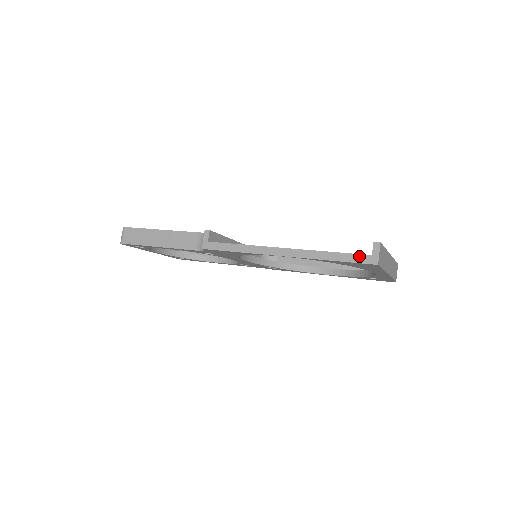
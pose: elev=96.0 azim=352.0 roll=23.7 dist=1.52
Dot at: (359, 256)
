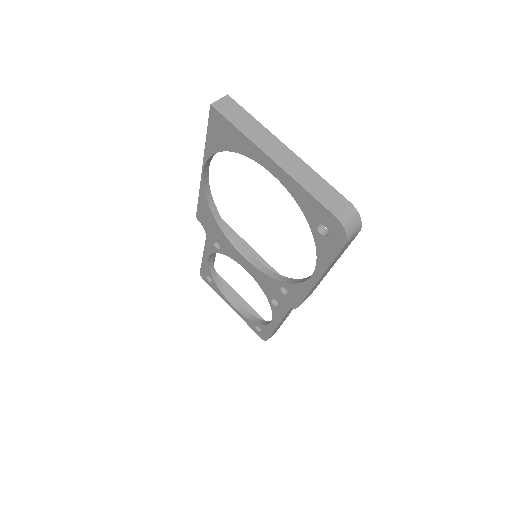
Dot at: occluded
